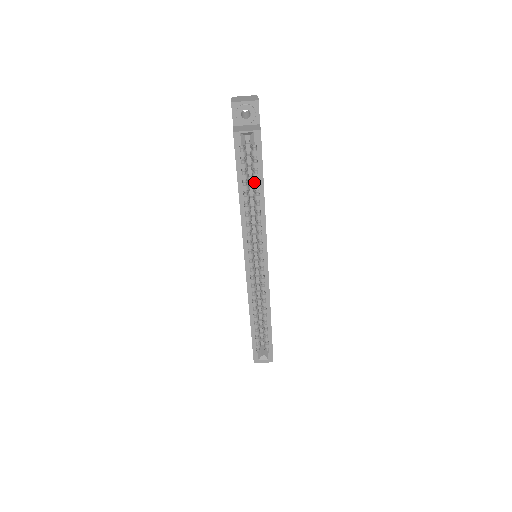
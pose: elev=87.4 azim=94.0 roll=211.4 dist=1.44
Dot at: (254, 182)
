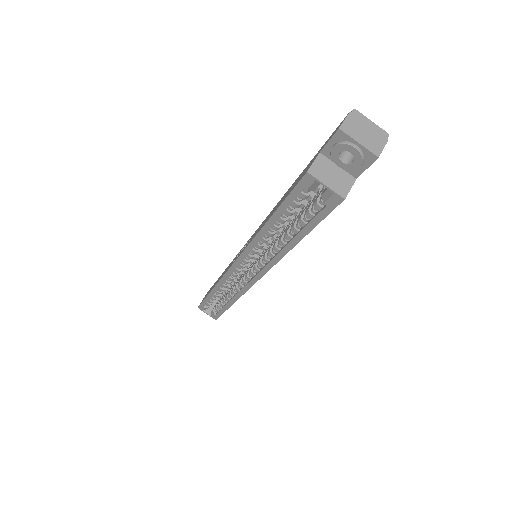
Dot at: (297, 222)
